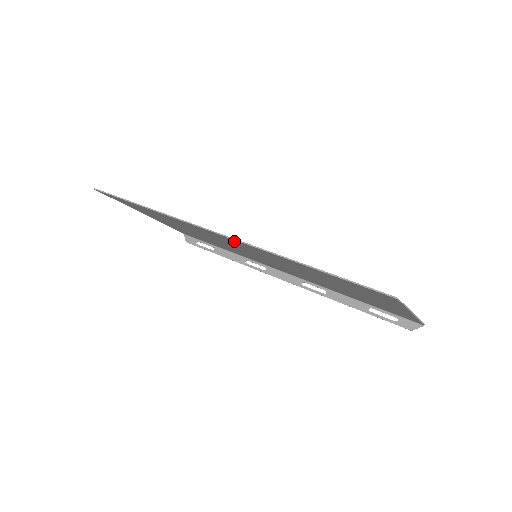
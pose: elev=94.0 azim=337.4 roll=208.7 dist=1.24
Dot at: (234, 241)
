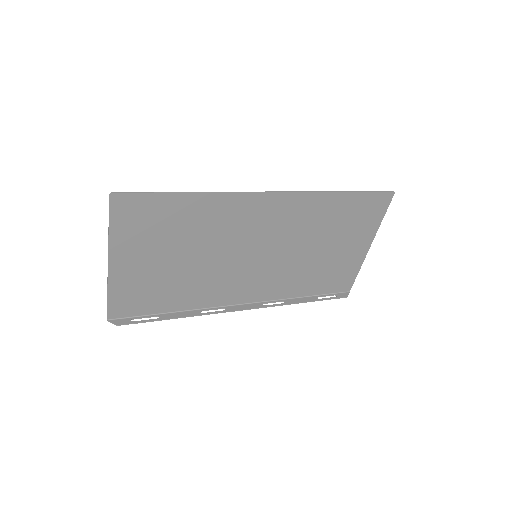
Dot at: (285, 201)
